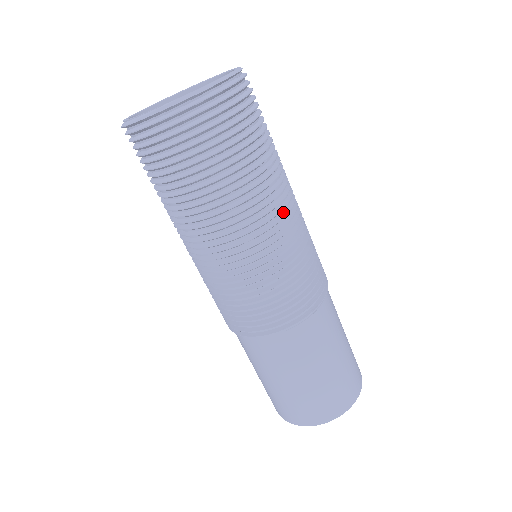
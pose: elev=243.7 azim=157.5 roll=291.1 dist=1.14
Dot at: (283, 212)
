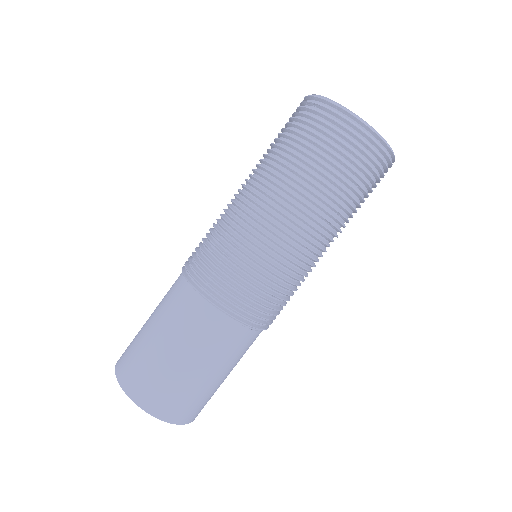
Dot at: occluded
